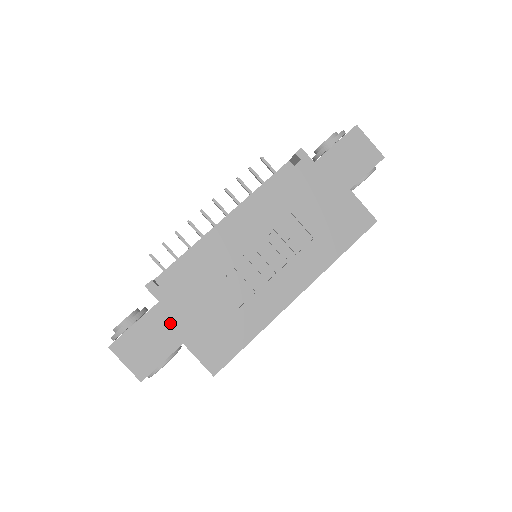
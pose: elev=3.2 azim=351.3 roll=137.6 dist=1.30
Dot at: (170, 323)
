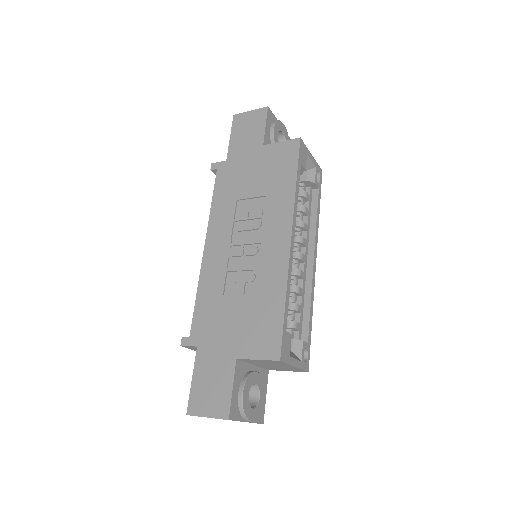
Dot at: (216, 353)
